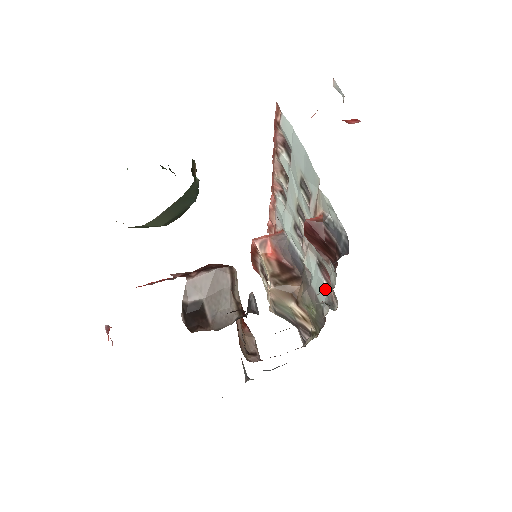
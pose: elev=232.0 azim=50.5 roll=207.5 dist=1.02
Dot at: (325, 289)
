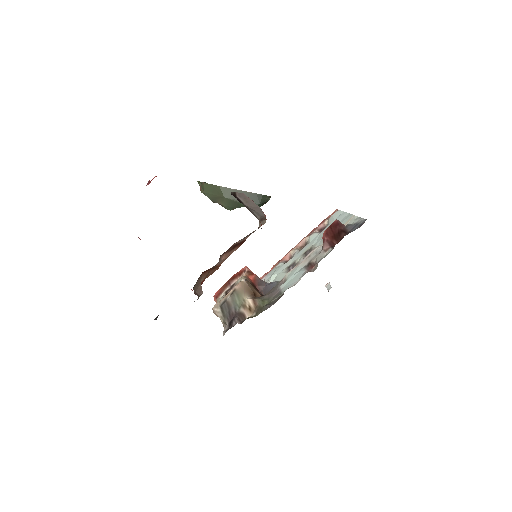
Dot at: (303, 274)
